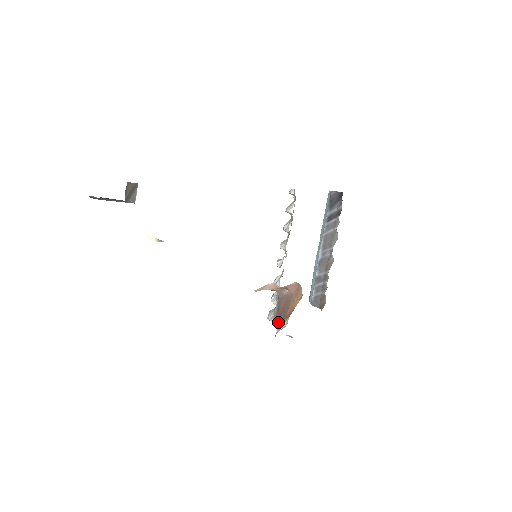
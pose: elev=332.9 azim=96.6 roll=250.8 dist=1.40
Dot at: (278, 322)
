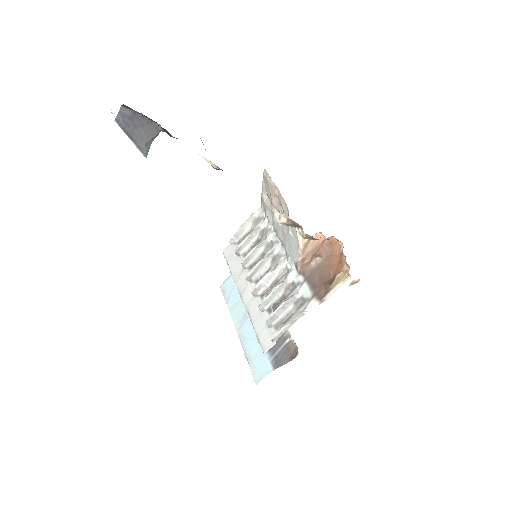
Dot at: (324, 293)
